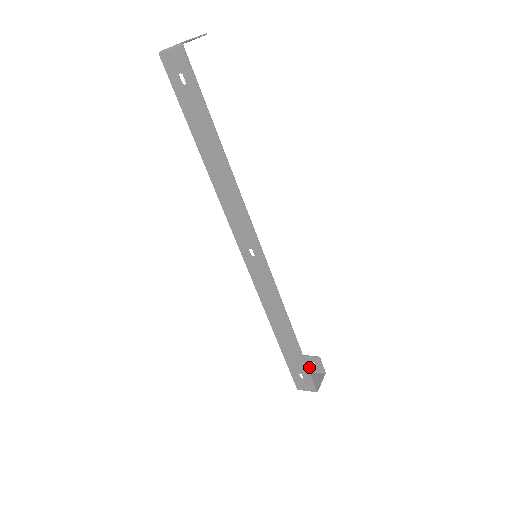
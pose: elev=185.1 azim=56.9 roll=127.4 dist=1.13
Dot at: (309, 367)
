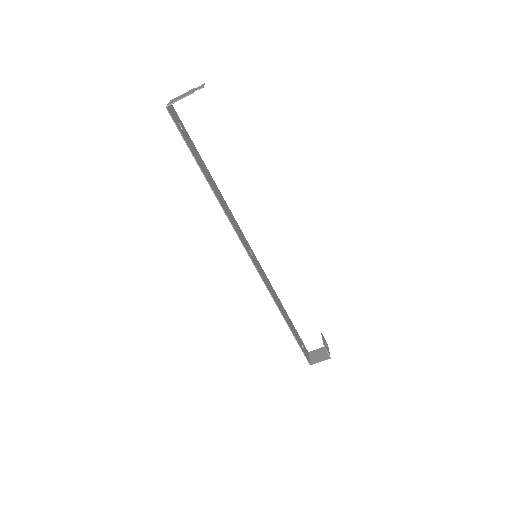
Dot at: (326, 345)
